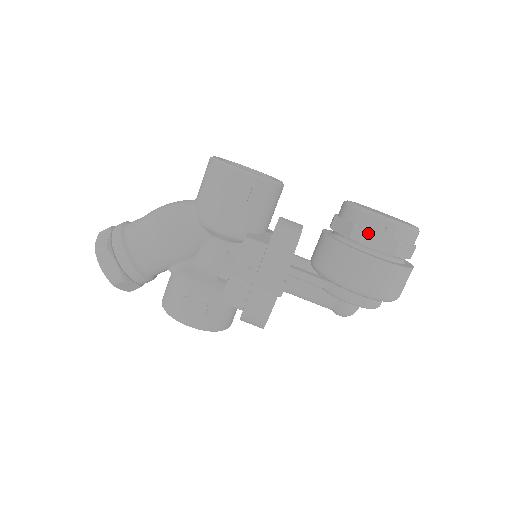
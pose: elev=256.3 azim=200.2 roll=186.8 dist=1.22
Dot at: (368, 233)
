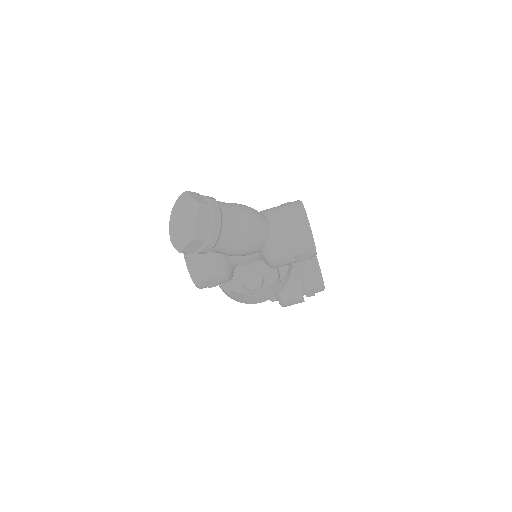
Dot at: (313, 290)
